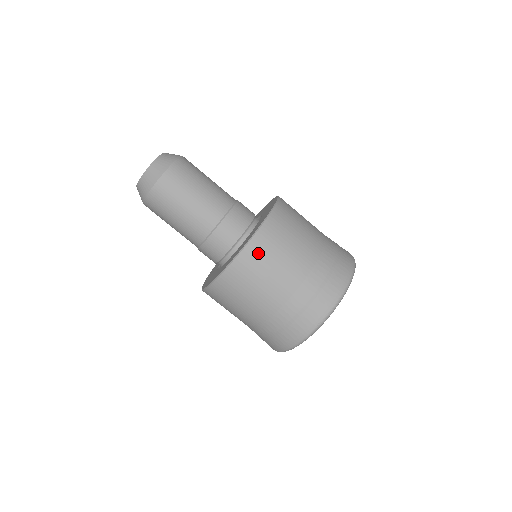
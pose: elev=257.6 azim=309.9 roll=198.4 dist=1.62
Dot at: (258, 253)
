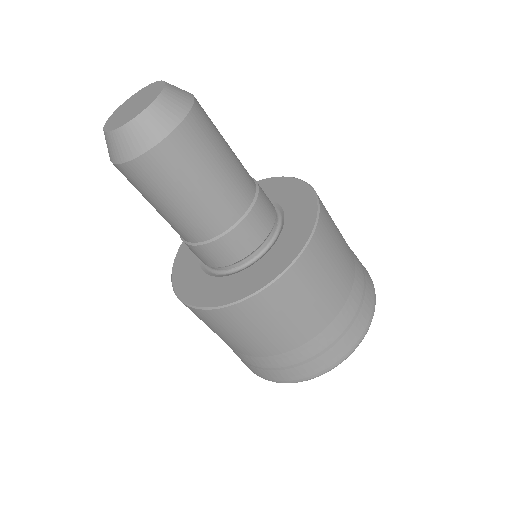
Dot at: (318, 255)
